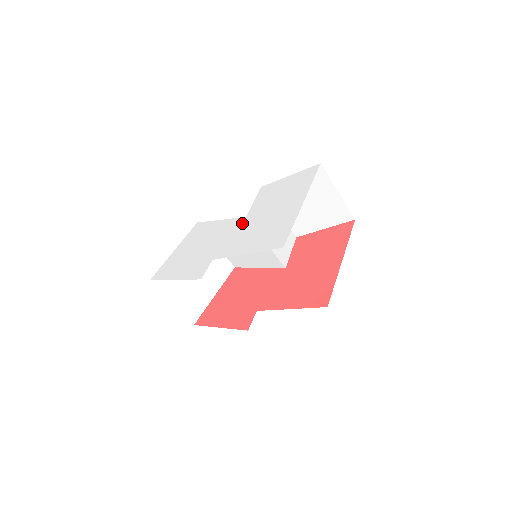
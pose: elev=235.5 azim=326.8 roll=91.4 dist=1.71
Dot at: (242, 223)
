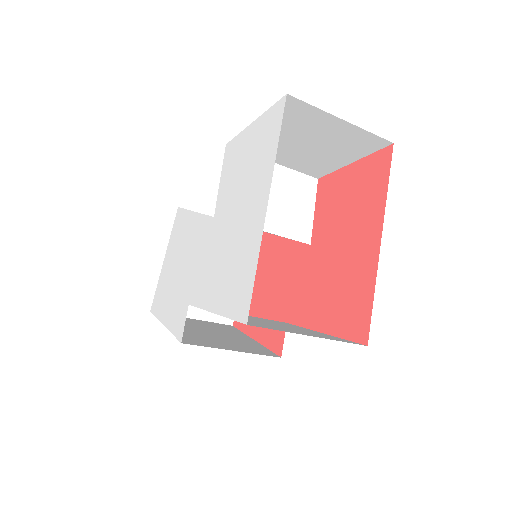
Dot at: (210, 232)
